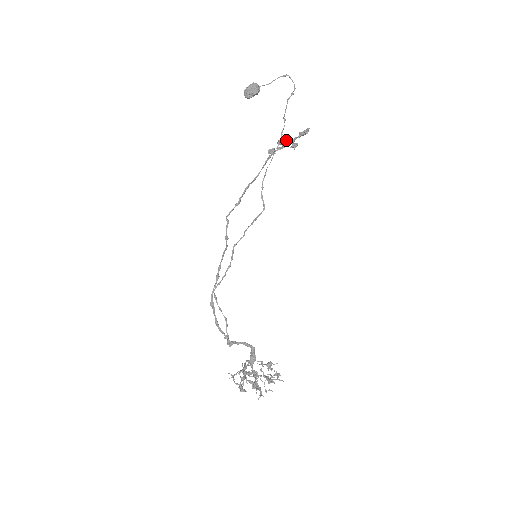
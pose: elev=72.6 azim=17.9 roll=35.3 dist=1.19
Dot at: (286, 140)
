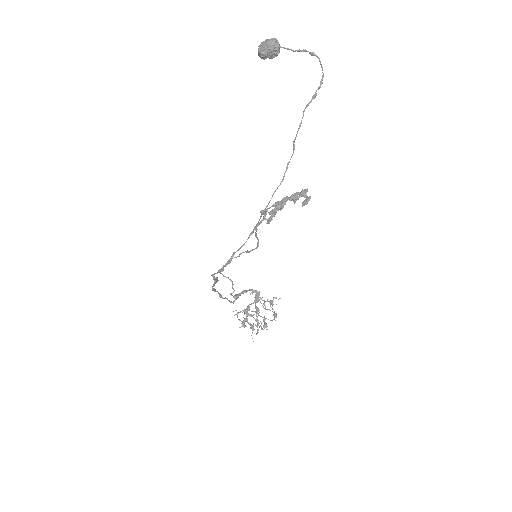
Dot at: (280, 209)
